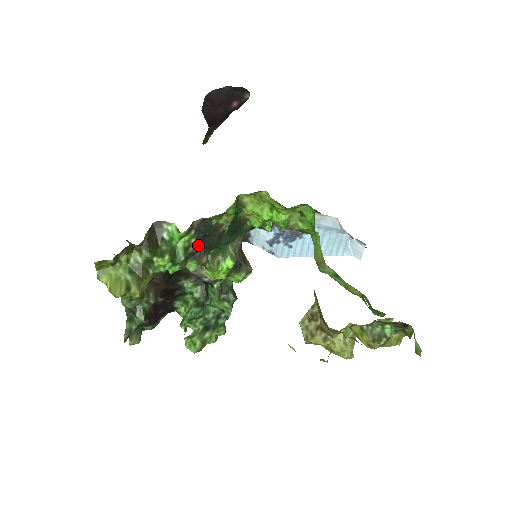
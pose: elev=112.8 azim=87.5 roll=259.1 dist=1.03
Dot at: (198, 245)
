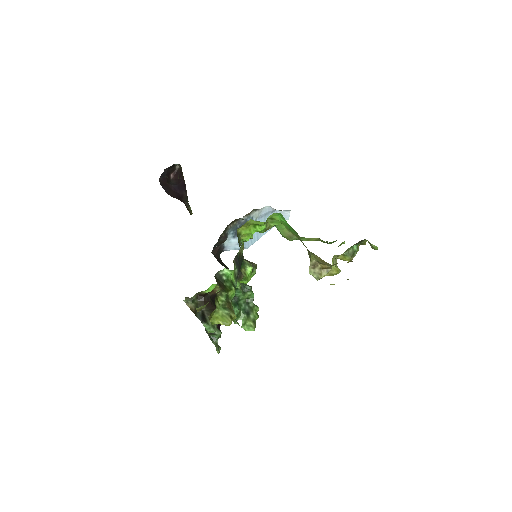
Dot at: (238, 271)
